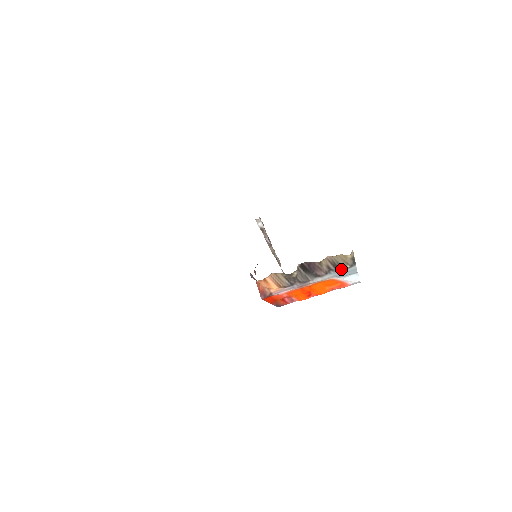
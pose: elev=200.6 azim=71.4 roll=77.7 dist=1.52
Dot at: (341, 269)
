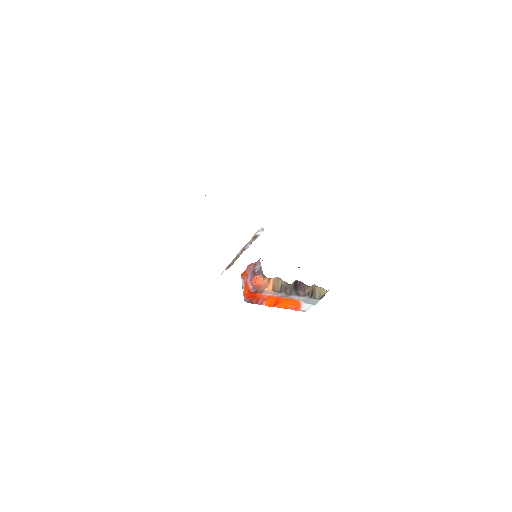
Dot at: (313, 297)
